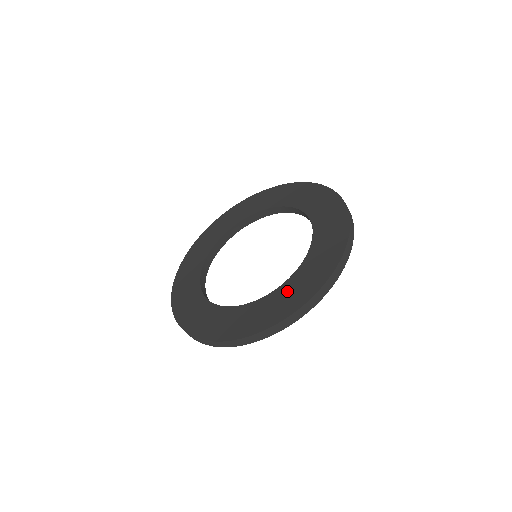
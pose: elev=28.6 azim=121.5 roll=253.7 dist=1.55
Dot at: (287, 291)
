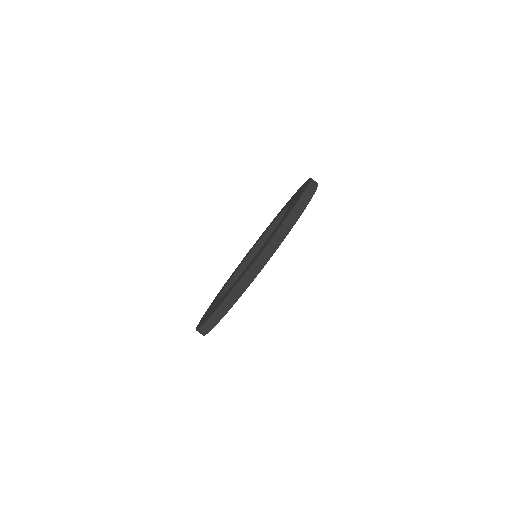
Dot at: (224, 296)
